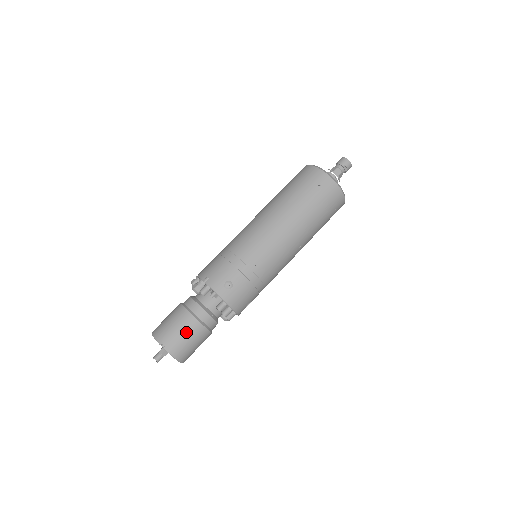
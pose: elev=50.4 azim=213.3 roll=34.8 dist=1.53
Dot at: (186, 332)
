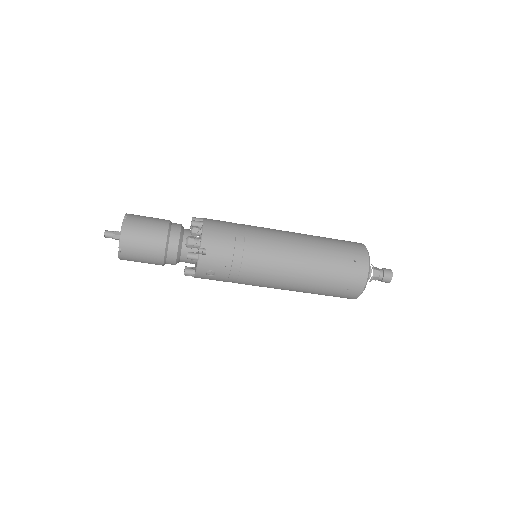
Dot at: (147, 259)
